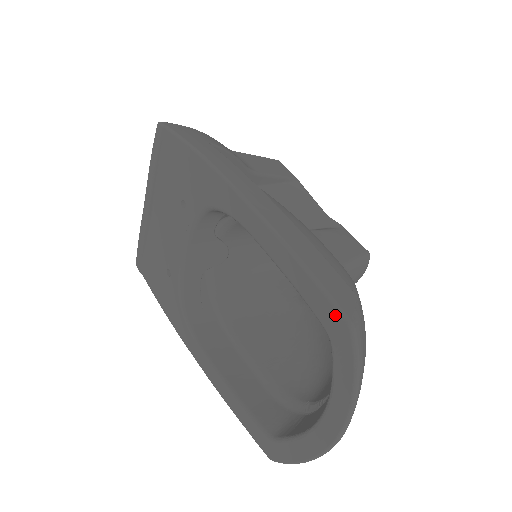
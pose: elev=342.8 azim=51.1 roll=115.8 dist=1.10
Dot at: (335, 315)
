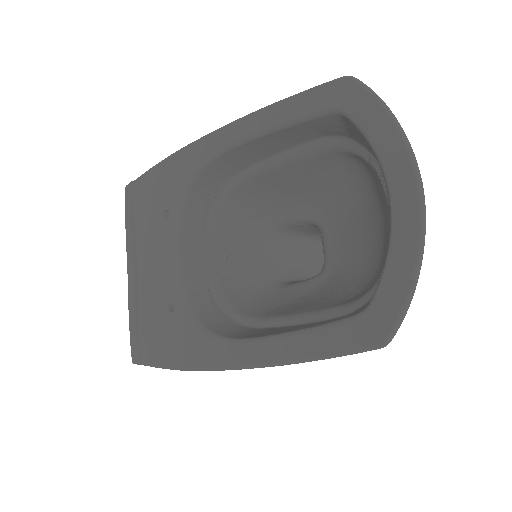
Dot at: (331, 86)
